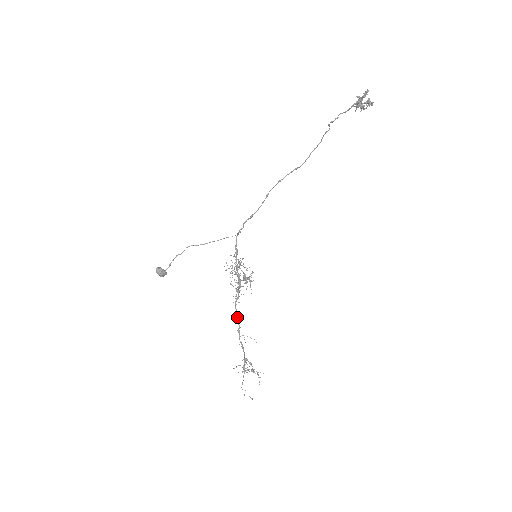
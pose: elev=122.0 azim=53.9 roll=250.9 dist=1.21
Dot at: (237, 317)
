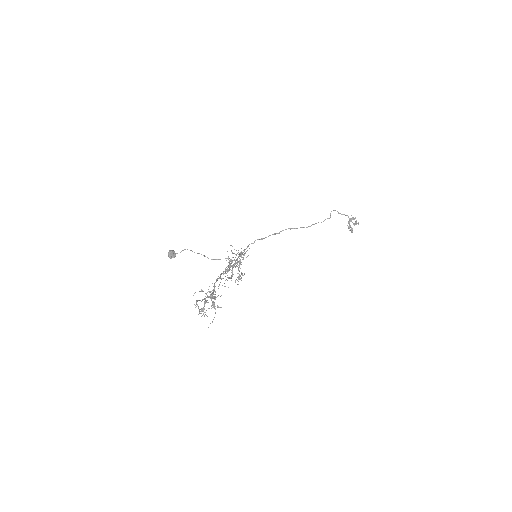
Dot at: (221, 274)
